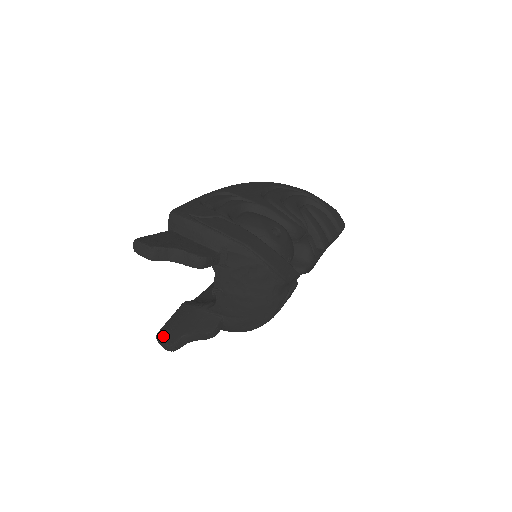
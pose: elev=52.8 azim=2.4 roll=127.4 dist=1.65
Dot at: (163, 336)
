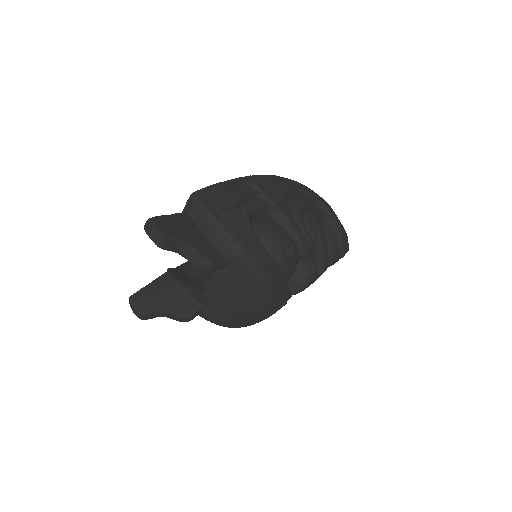
Dot at: (137, 301)
